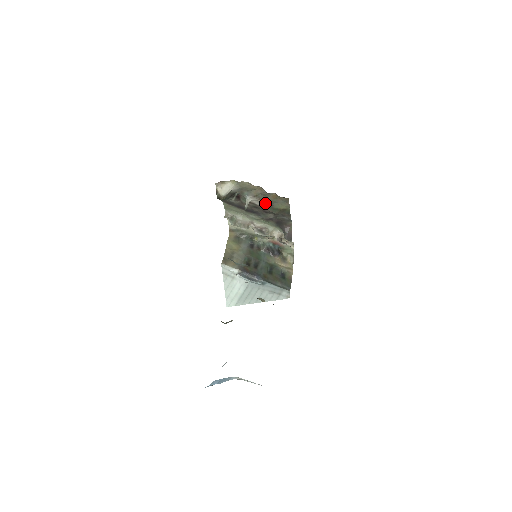
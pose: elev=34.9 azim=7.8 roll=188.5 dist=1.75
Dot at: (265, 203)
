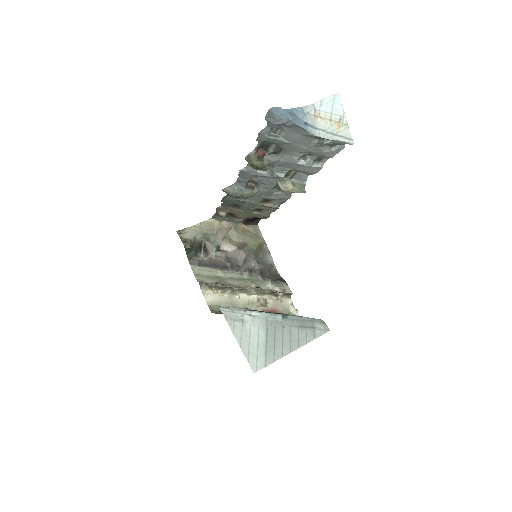
Dot at: (237, 244)
